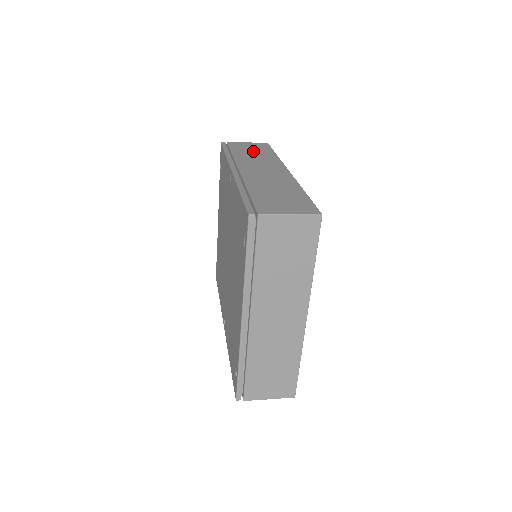
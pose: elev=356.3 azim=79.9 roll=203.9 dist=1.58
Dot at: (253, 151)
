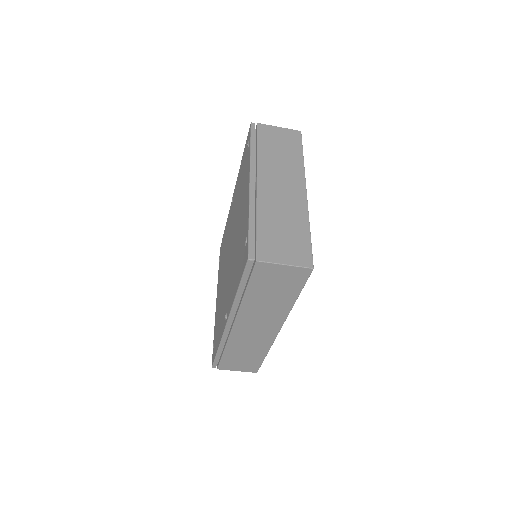
Dot at: occluded
